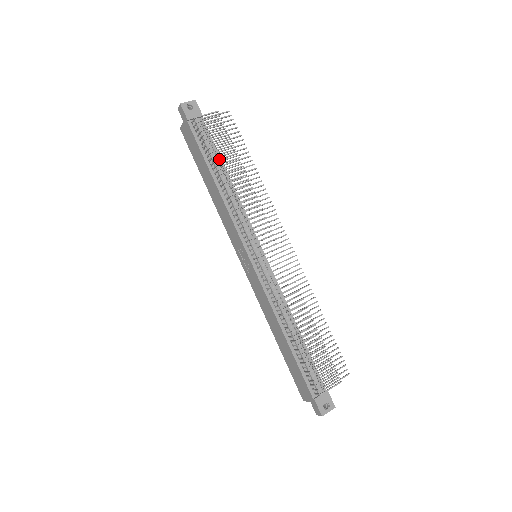
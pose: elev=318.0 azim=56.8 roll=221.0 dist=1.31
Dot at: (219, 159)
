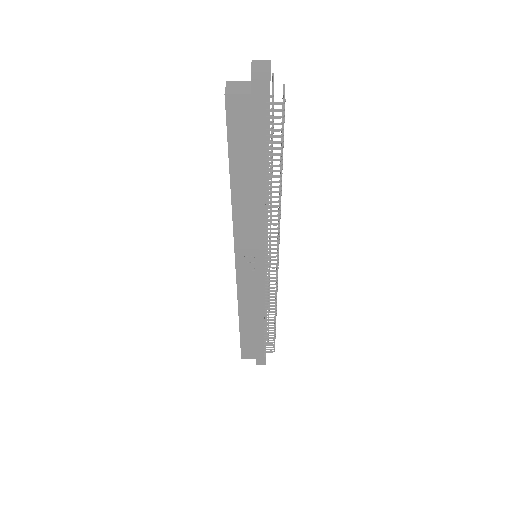
Dot at: occluded
